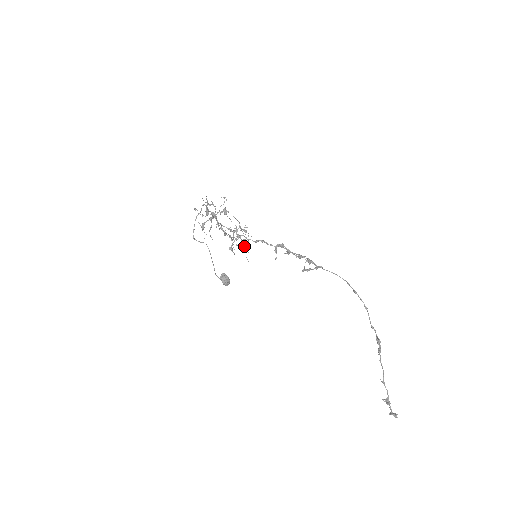
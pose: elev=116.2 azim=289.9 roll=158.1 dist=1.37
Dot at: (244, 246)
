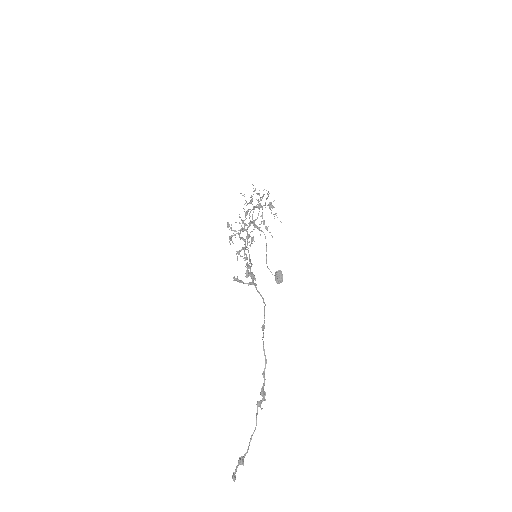
Dot at: (247, 241)
